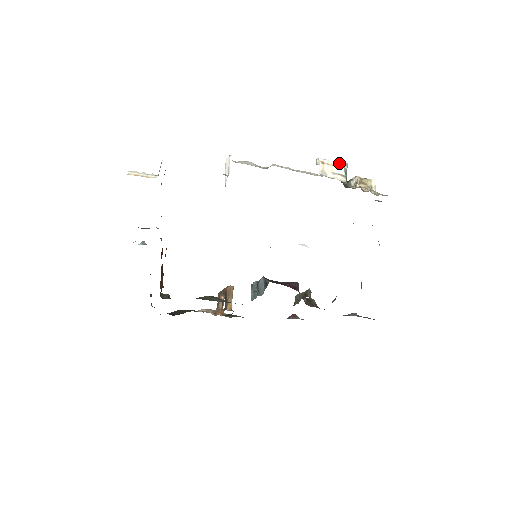
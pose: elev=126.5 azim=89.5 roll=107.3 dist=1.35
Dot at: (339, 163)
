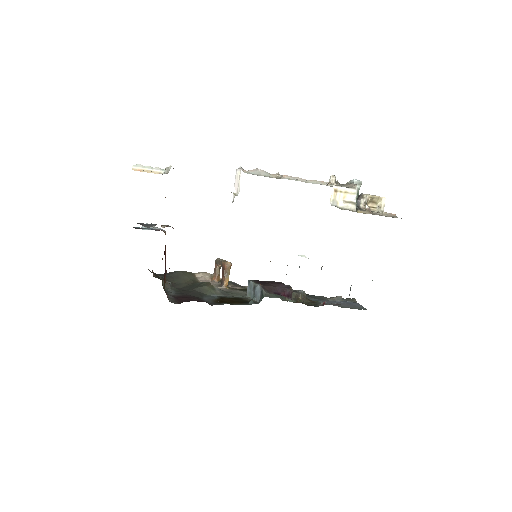
Dot at: (353, 188)
